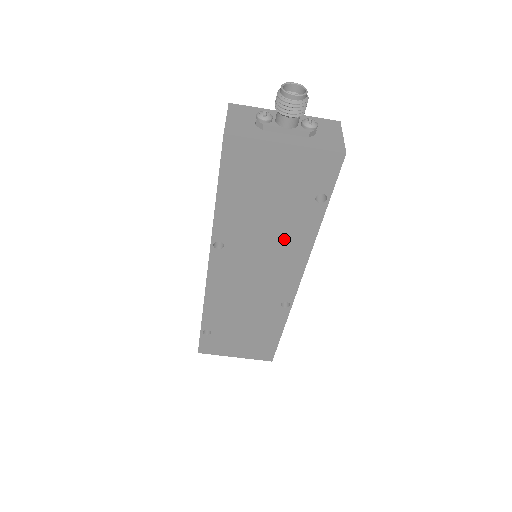
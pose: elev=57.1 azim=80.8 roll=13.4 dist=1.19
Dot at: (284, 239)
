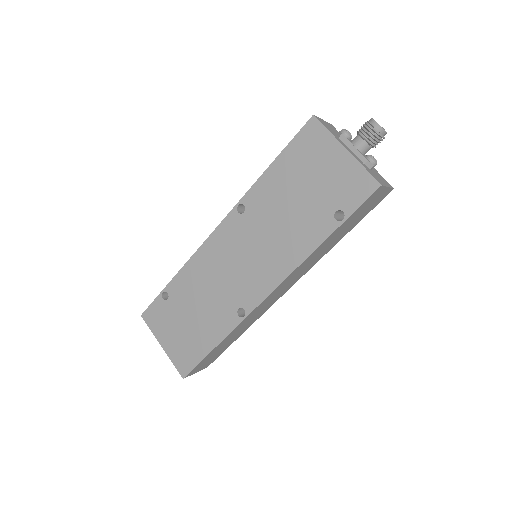
Dot at: (288, 237)
